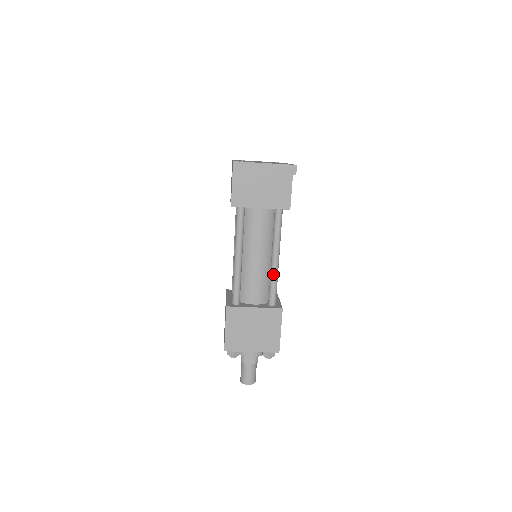
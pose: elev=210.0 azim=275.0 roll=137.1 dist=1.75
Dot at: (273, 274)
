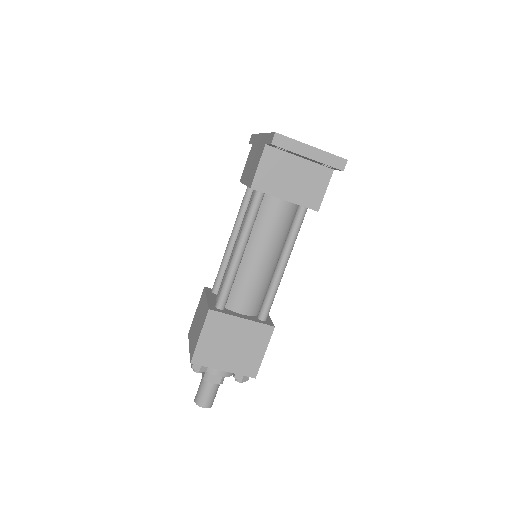
Dot at: (274, 283)
